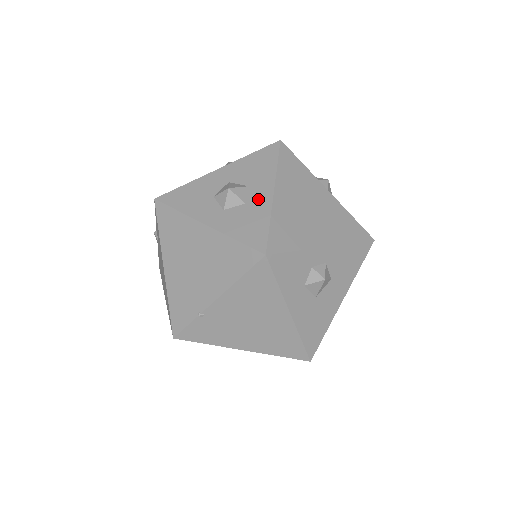
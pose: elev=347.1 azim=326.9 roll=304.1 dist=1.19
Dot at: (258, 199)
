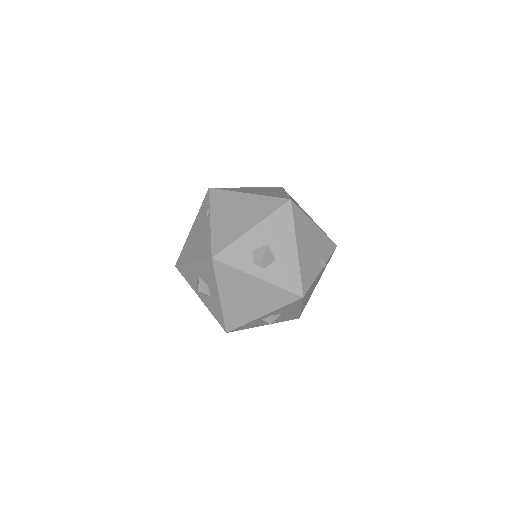
Dot at: (214, 298)
